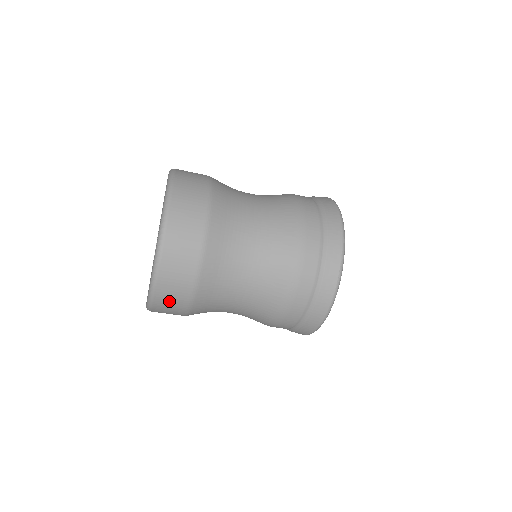
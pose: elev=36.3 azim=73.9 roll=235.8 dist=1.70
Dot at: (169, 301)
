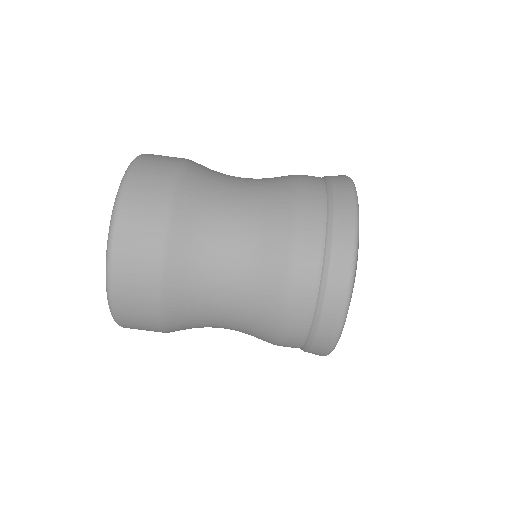
Dot at: (151, 170)
